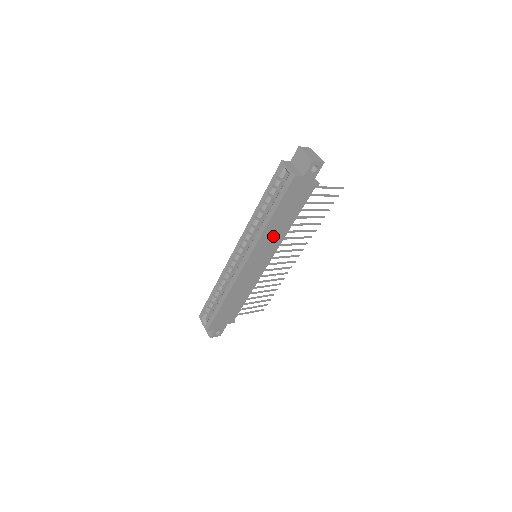
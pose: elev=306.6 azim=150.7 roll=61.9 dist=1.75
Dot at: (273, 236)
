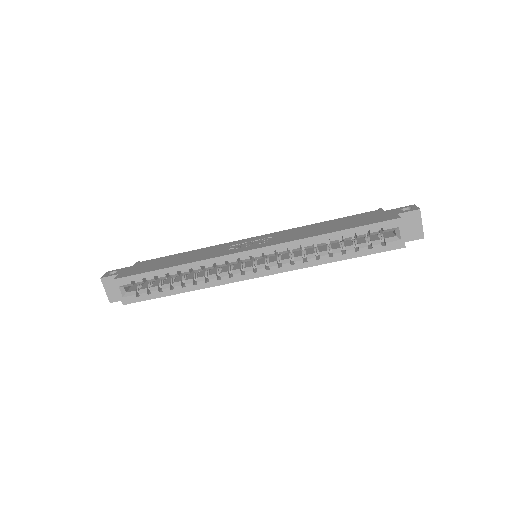
Dot at: occluded
